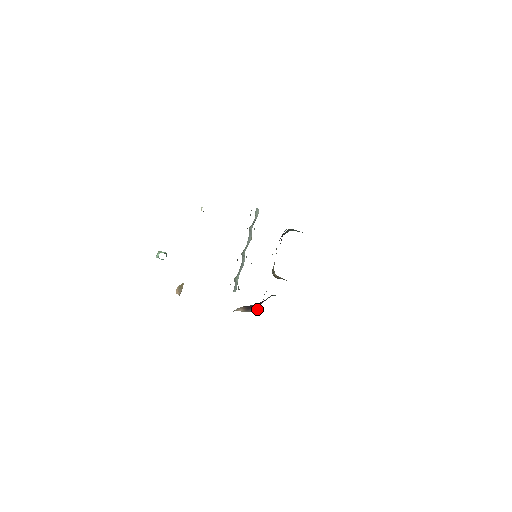
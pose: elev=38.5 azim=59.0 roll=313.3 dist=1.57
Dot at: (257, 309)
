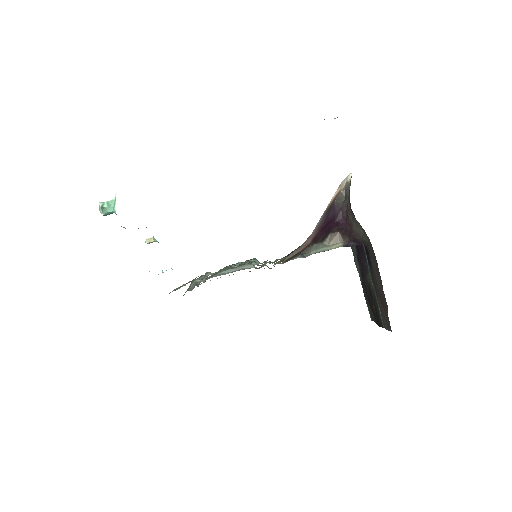
Dot at: (302, 245)
